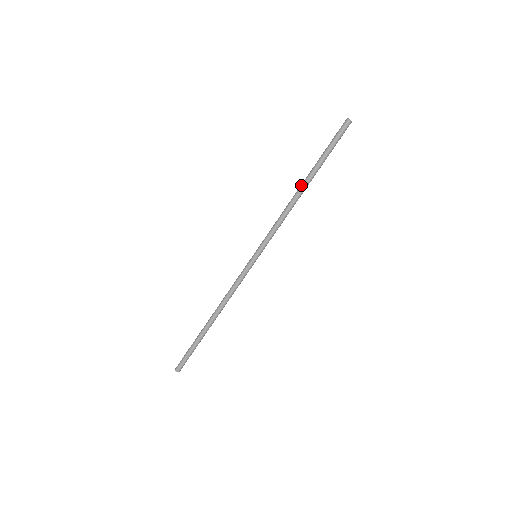
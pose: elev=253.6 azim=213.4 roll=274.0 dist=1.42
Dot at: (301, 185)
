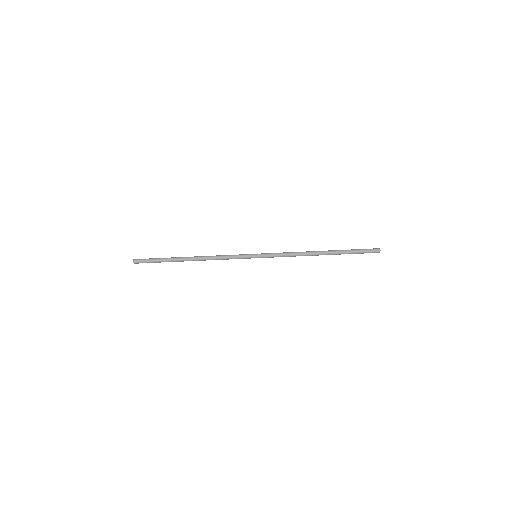
Dot at: (321, 251)
